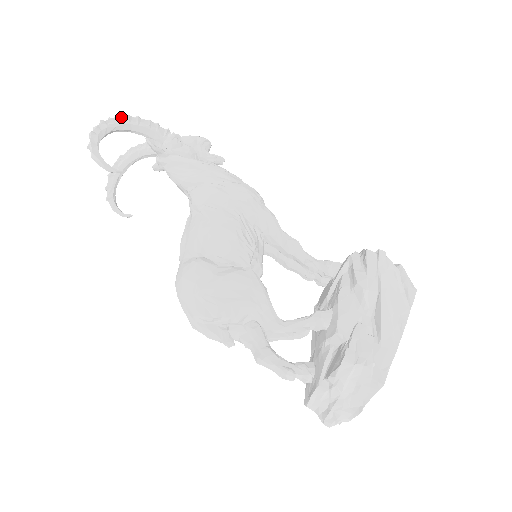
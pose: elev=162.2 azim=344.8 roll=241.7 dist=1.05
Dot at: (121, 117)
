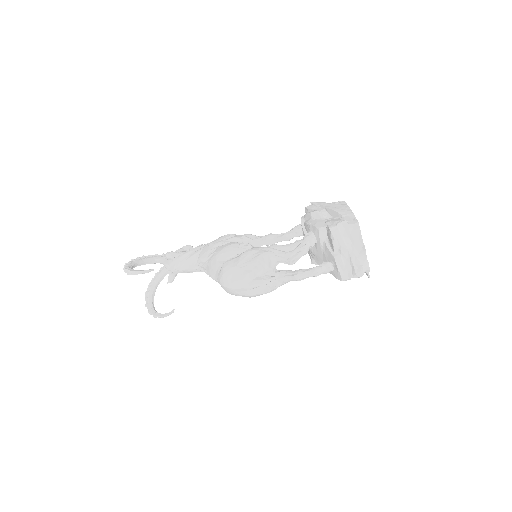
Dot at: (134, 259)
